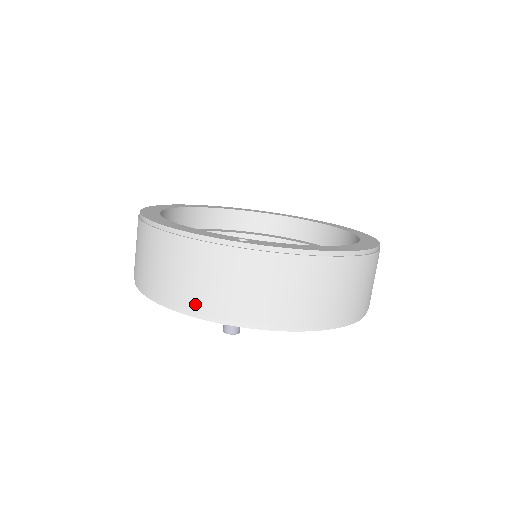
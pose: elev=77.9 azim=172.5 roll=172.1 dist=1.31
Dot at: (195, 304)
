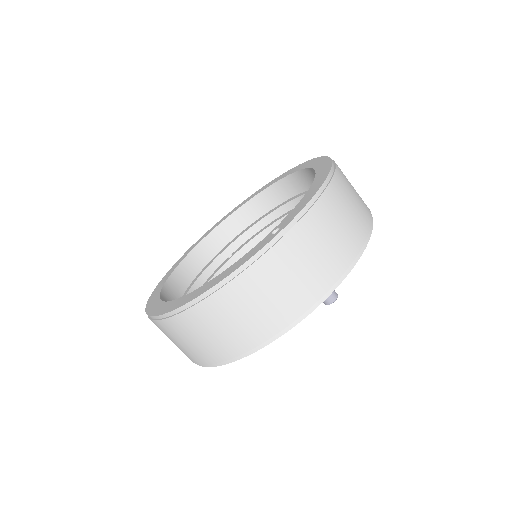
Dot at: (295, 309)
